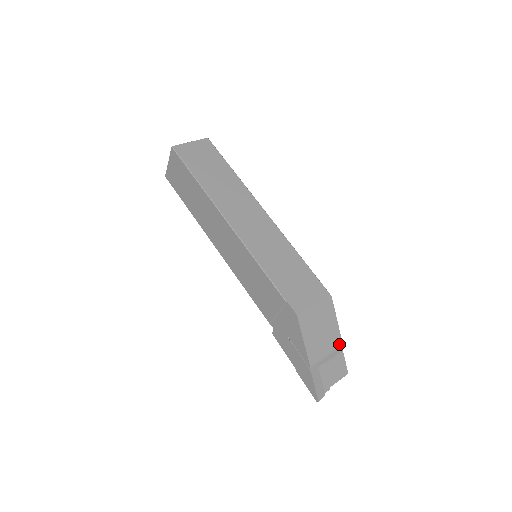
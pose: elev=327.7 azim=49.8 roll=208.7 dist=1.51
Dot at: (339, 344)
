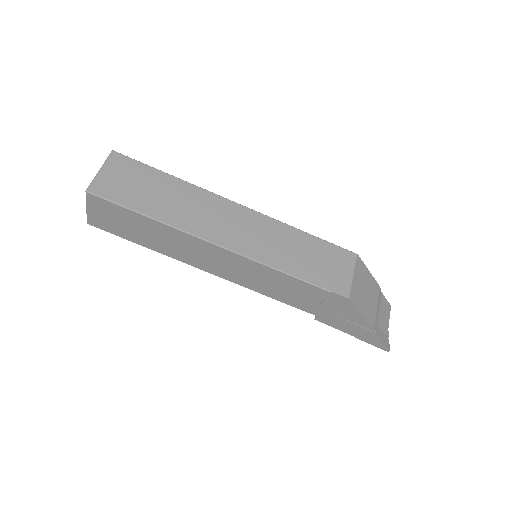
Dot at: (378, 290)
